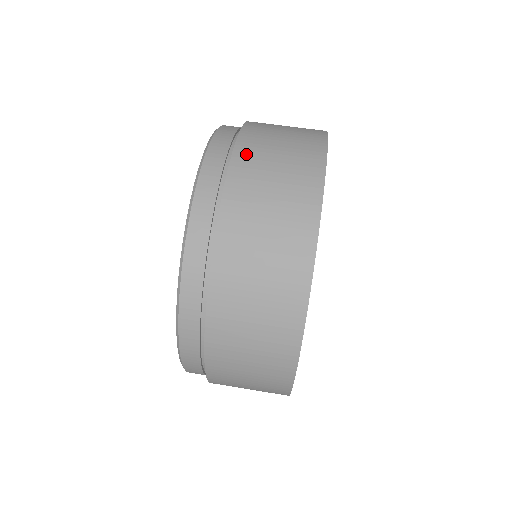
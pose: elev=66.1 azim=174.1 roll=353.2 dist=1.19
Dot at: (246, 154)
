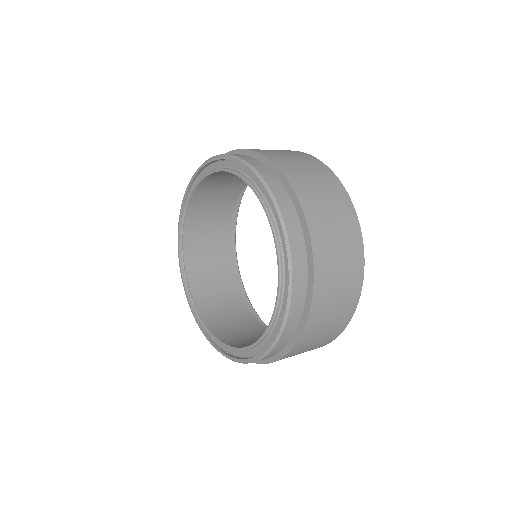
Dot at: (313, 215)
